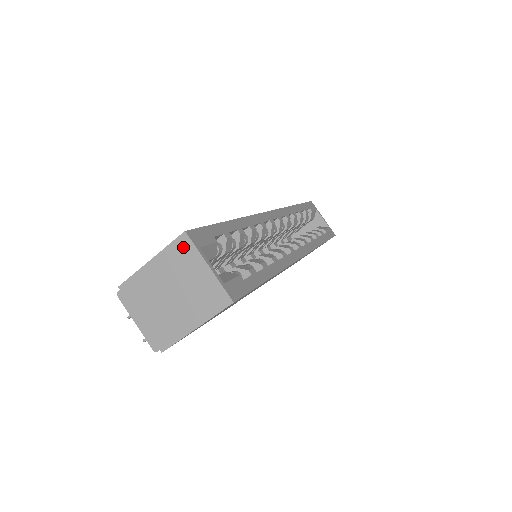
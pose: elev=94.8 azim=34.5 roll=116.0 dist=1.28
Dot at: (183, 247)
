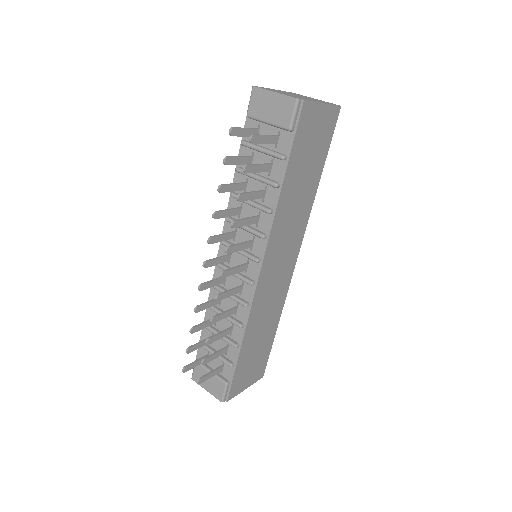
Dot at: occluded
